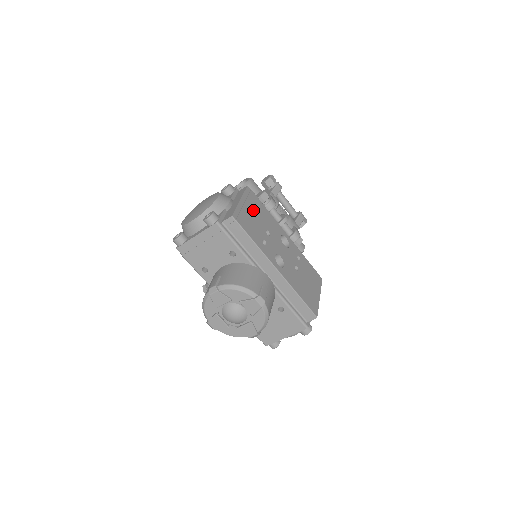
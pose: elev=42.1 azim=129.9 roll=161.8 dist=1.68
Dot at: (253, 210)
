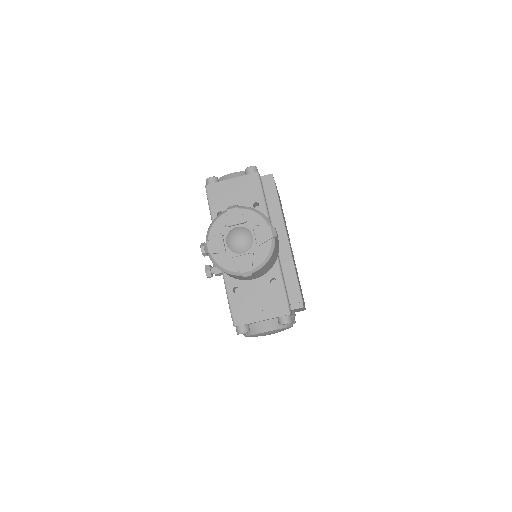
Dot at: occluded
